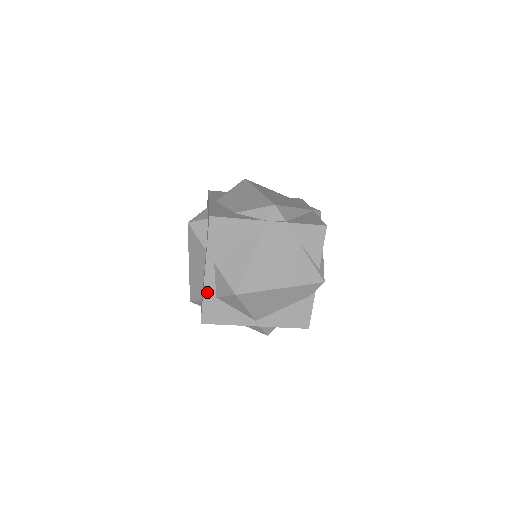
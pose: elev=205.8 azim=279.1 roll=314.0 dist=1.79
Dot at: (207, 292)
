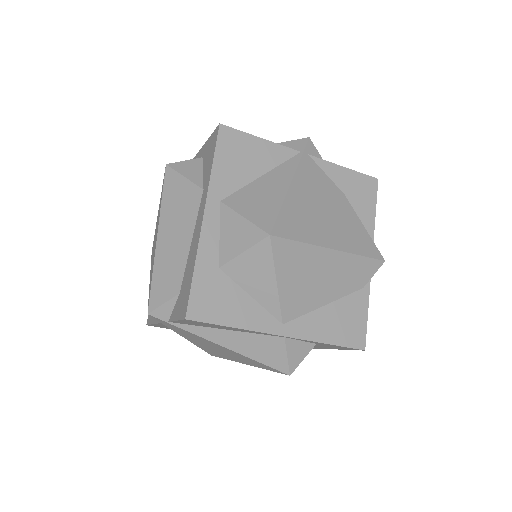
Dot at: (203, 254)
